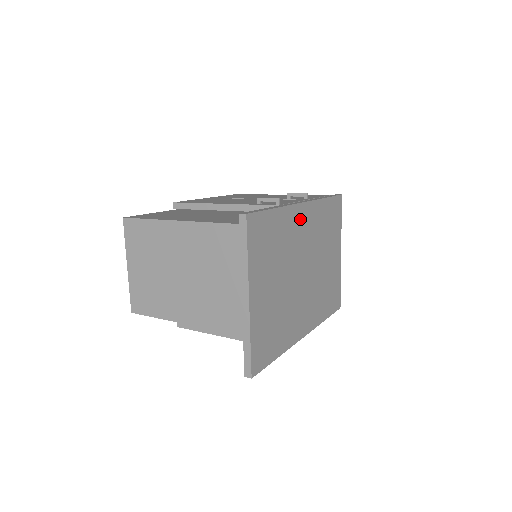
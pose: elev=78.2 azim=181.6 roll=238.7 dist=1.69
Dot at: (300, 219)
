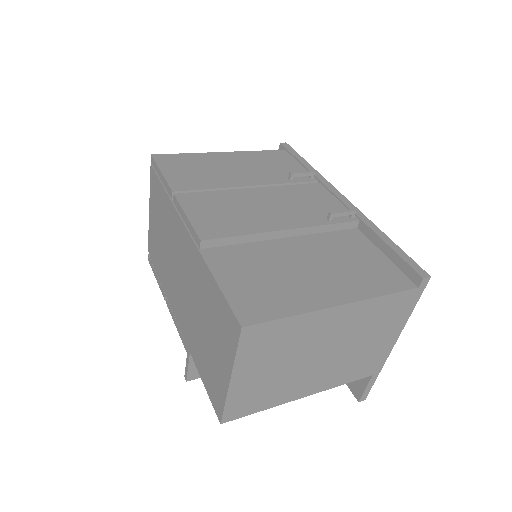
Dot at: occluded
